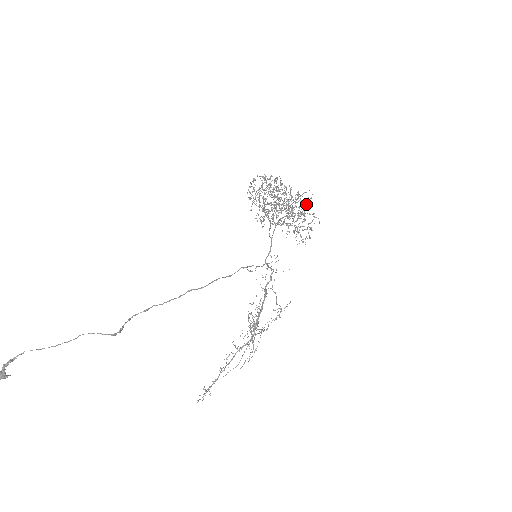
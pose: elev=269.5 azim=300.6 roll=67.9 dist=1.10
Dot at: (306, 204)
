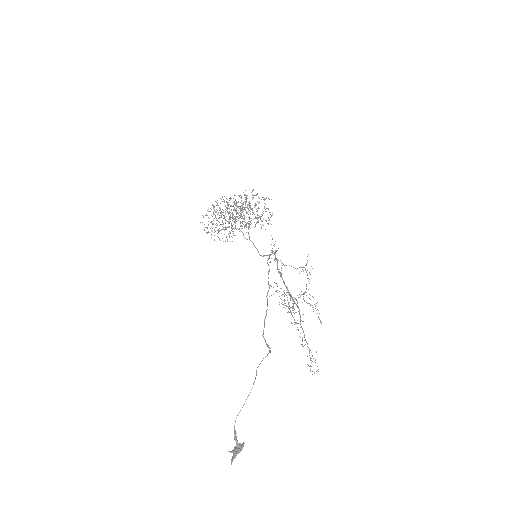
Dot at: occluded
